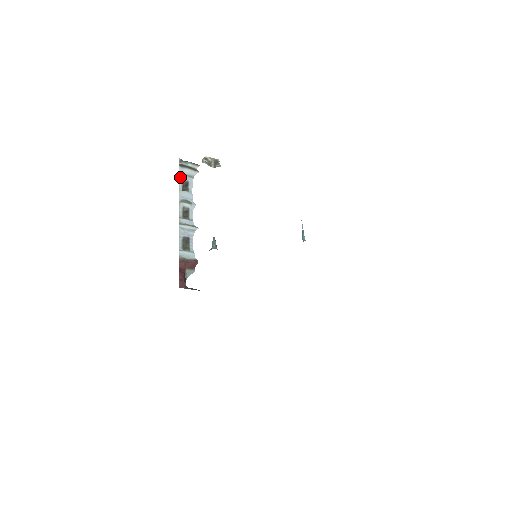
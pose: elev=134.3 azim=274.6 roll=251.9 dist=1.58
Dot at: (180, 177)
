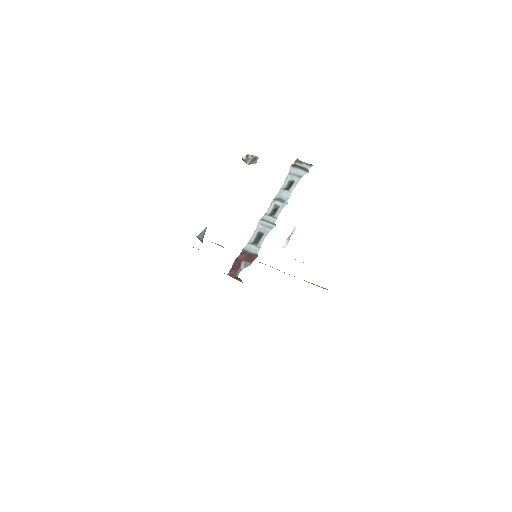
Dot at: (288, 176)
